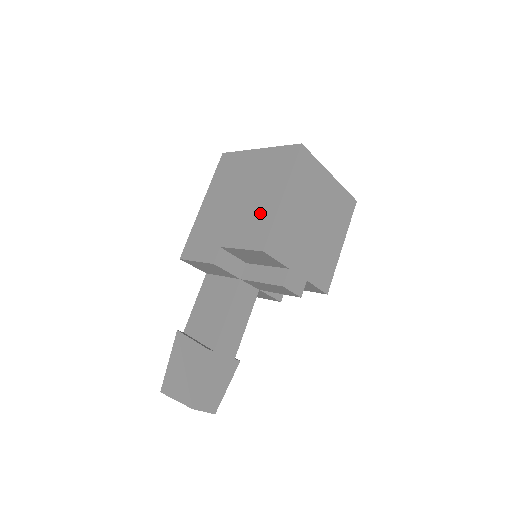
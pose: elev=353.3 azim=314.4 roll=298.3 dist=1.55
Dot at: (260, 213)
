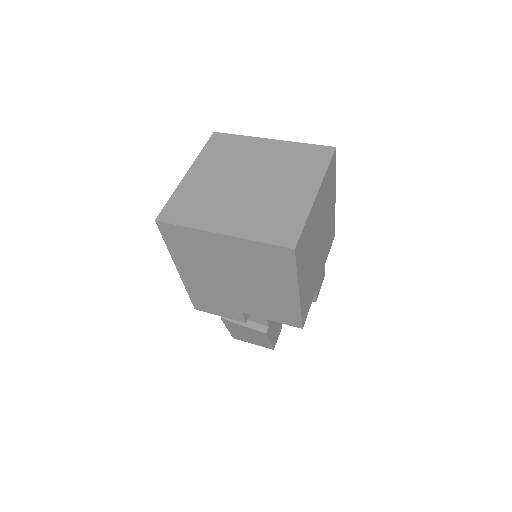
Dot at: (277, 301)
